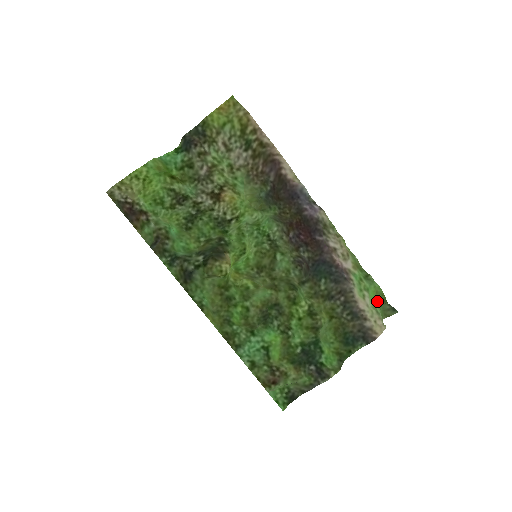
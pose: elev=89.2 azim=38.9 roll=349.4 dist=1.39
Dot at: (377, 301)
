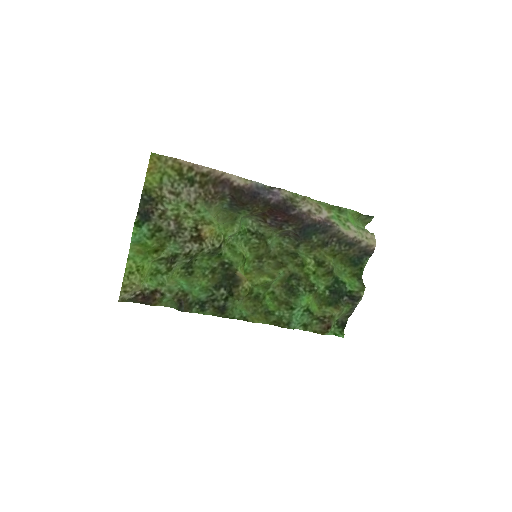
Dot at: (356, 220)
